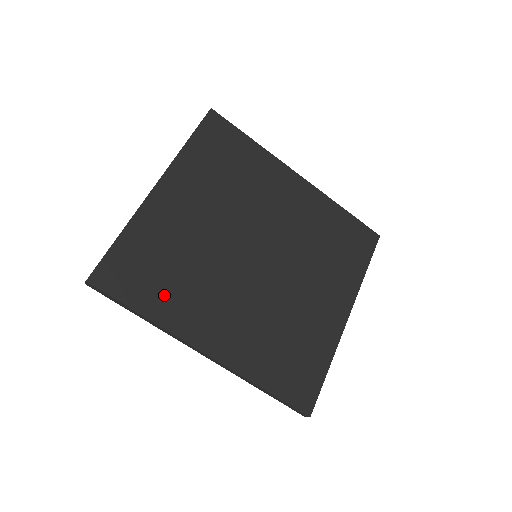
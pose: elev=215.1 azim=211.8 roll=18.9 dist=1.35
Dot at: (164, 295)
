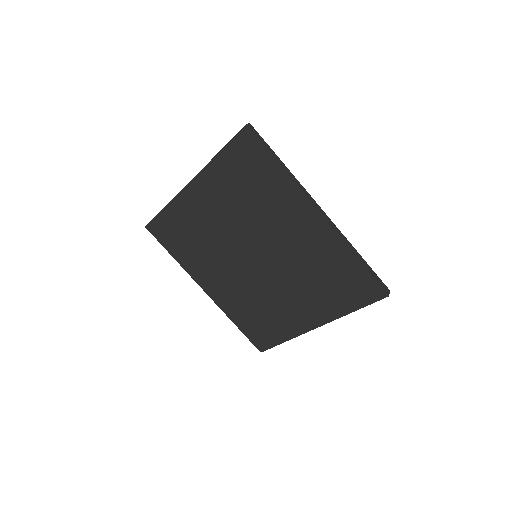
Dot at: (185, 252)
